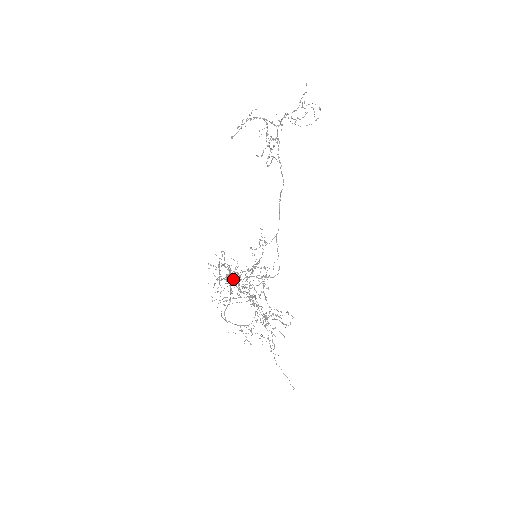
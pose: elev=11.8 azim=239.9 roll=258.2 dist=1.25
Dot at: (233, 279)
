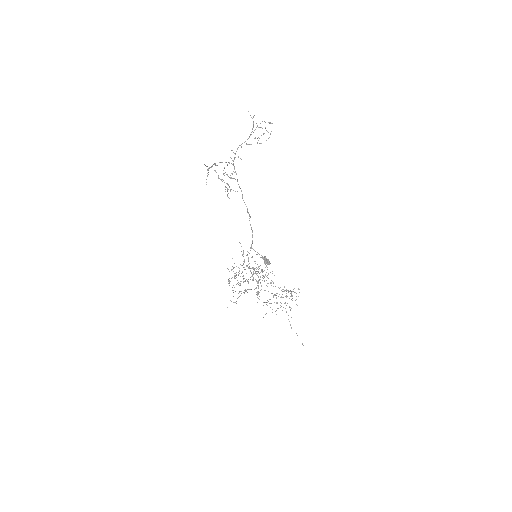
Dot at: (229, 283)
